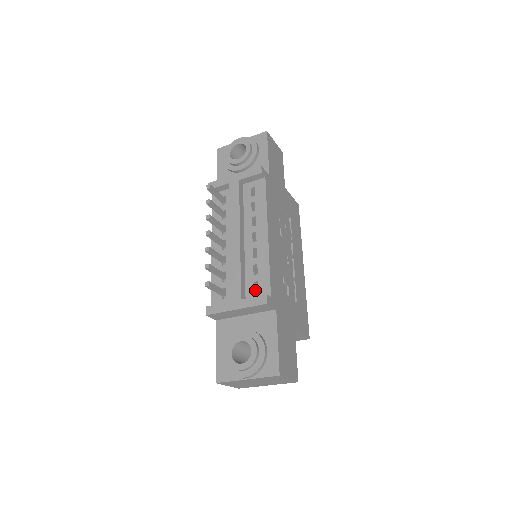
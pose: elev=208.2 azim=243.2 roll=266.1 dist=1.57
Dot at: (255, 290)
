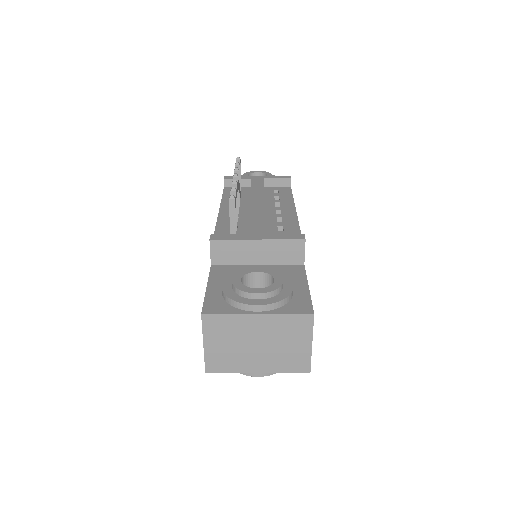
Dot at: occluded
